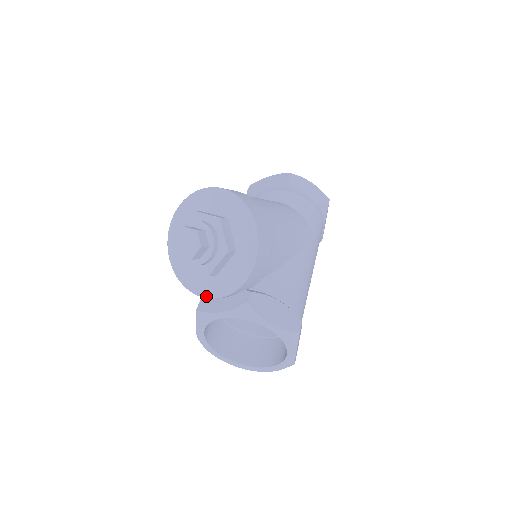
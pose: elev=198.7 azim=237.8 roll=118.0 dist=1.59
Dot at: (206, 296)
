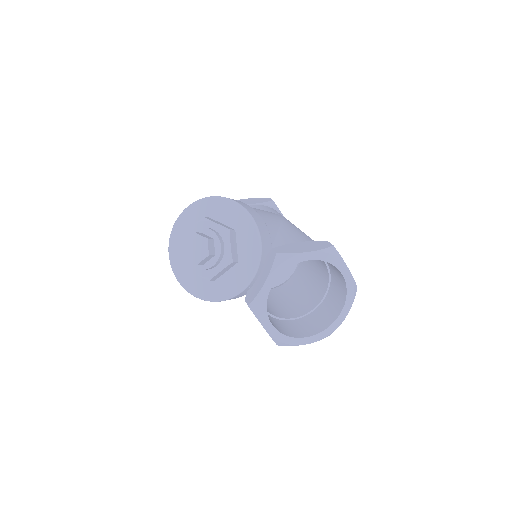
Dot at: (245, 285)
